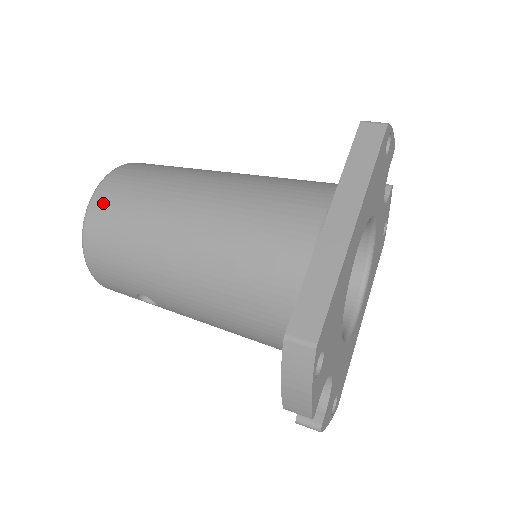
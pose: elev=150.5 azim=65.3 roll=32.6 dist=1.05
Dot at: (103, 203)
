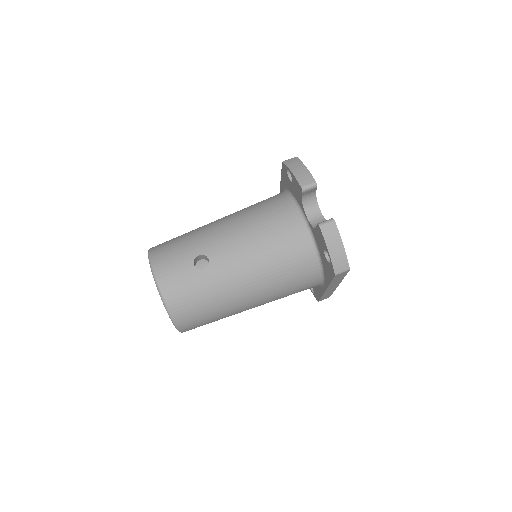
Dot at: occluded
